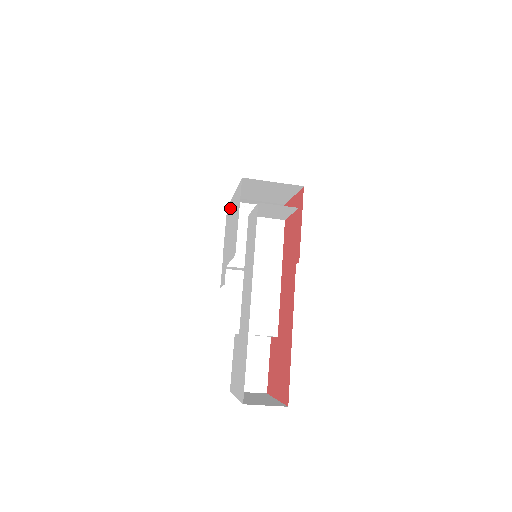
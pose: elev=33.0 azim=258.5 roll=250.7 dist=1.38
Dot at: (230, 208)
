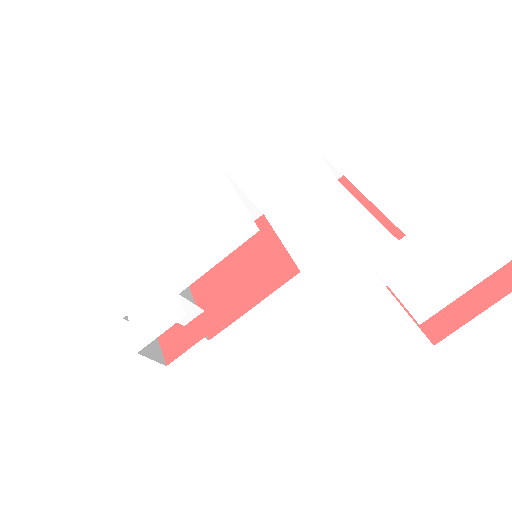
Dot at: (148, 241)
